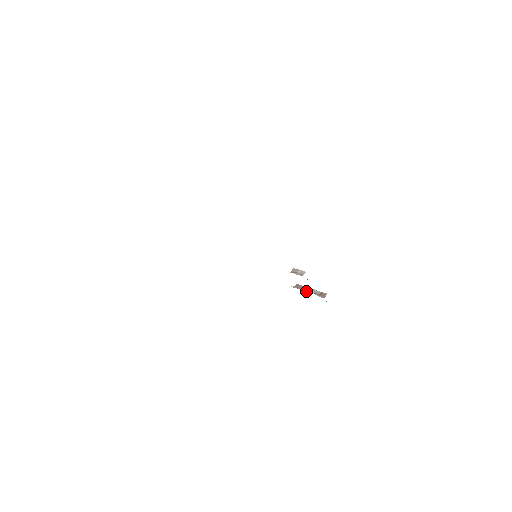
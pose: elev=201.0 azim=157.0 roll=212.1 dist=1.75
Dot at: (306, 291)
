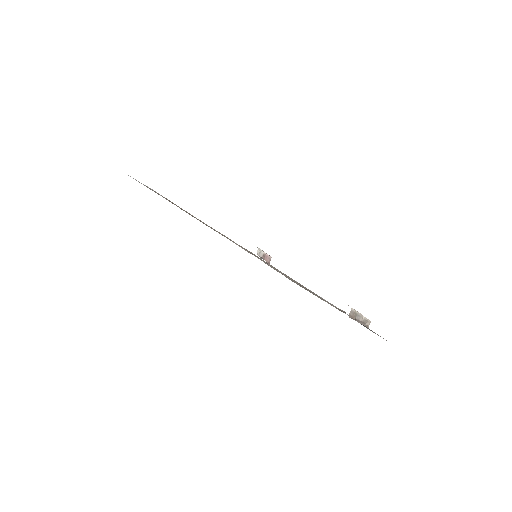
Dot at: occluded
